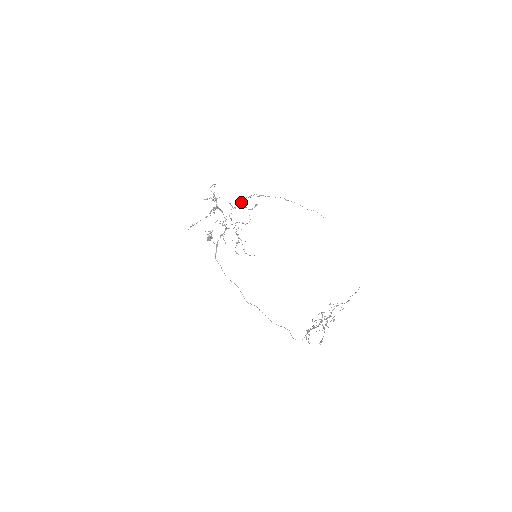
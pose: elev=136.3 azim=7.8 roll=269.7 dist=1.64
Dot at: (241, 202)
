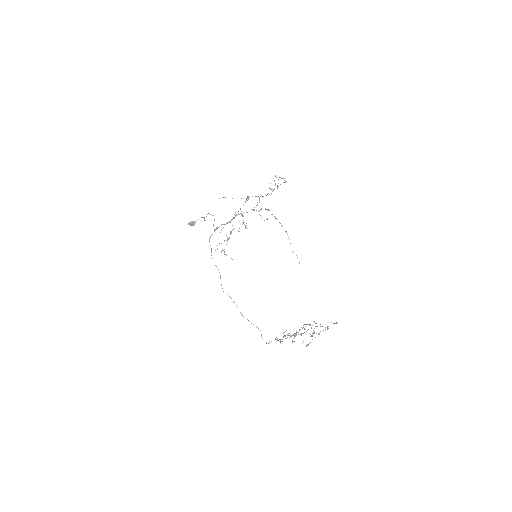
Dot at: (261, 209)
